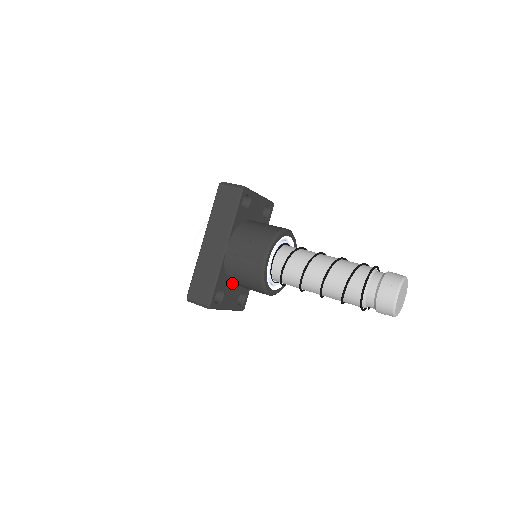
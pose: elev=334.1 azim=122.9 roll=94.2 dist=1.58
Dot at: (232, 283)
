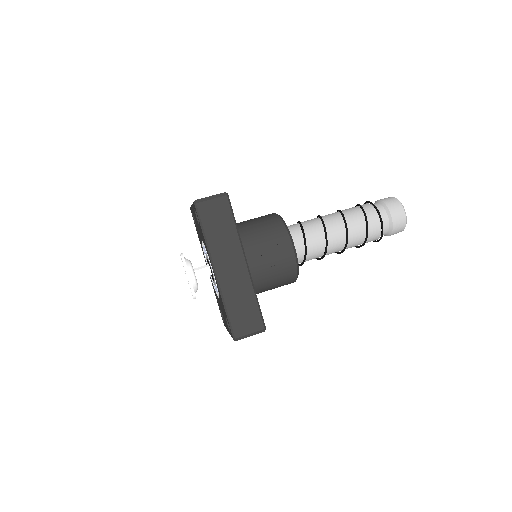
Dot at: occluded
